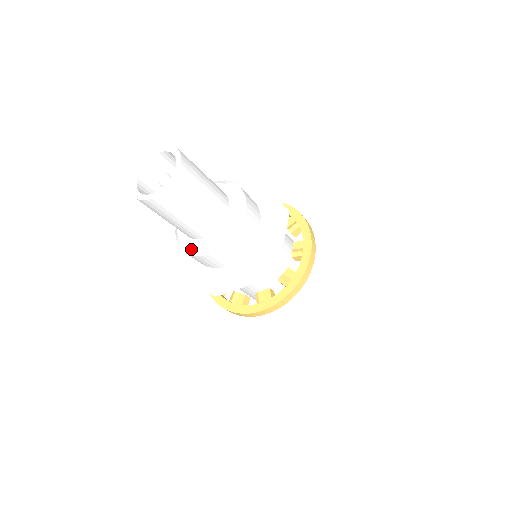
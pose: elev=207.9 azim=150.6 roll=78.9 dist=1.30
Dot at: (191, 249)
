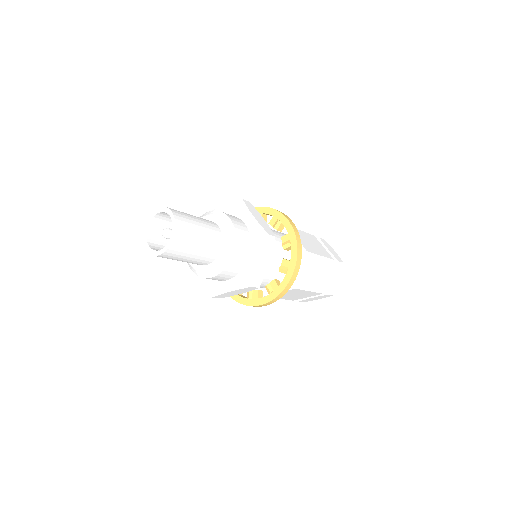
Dot at: (218, 267)
